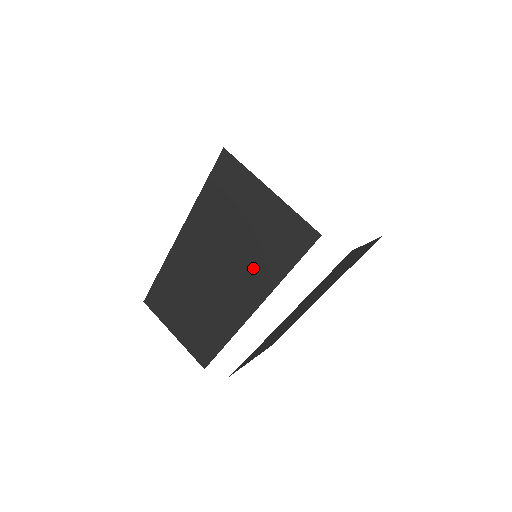
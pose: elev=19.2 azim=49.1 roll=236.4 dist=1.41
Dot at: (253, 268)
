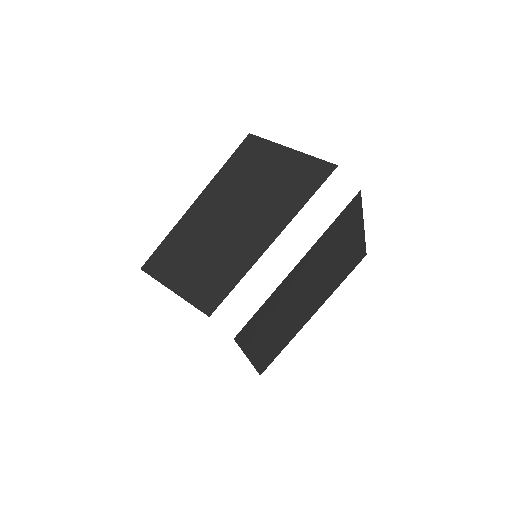
Dot at: (274, 204)
